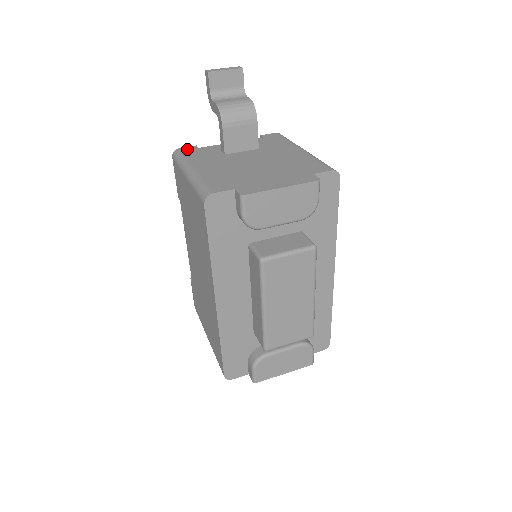
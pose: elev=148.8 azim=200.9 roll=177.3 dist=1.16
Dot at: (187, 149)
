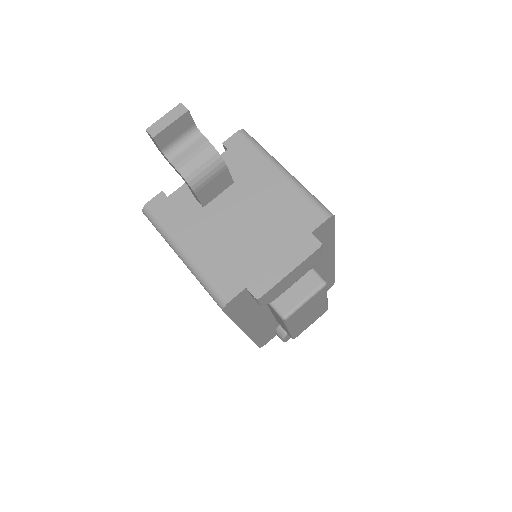
Dot at: (157, 204)
